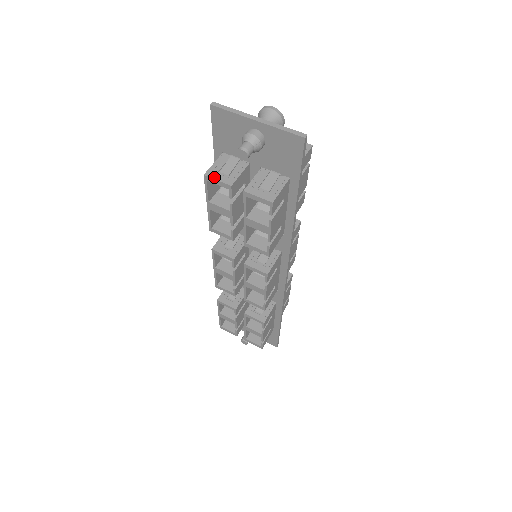
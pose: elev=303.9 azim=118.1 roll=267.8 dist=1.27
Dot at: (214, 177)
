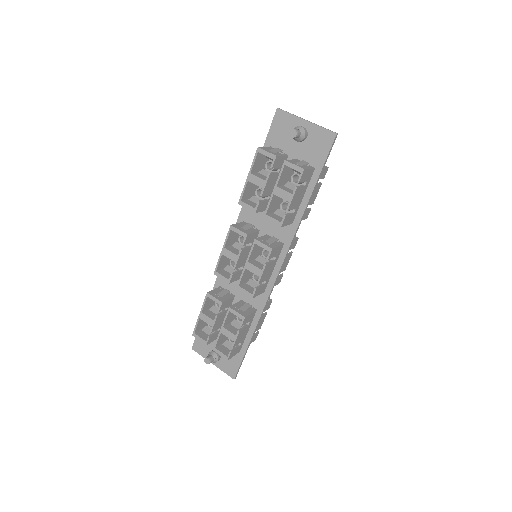
Dot at: (265, 150)
